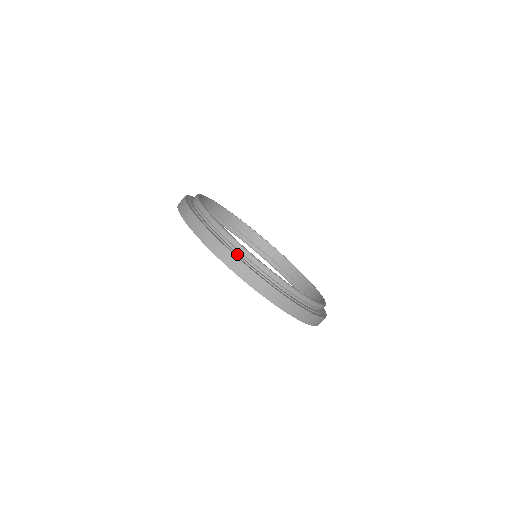
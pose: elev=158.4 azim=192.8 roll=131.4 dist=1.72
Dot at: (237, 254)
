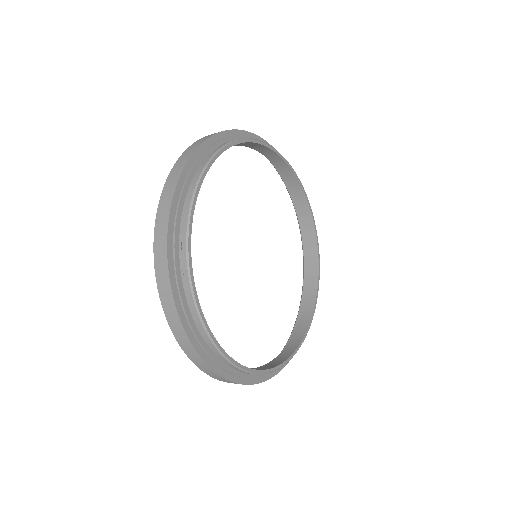
Dot at: (188, 321)
